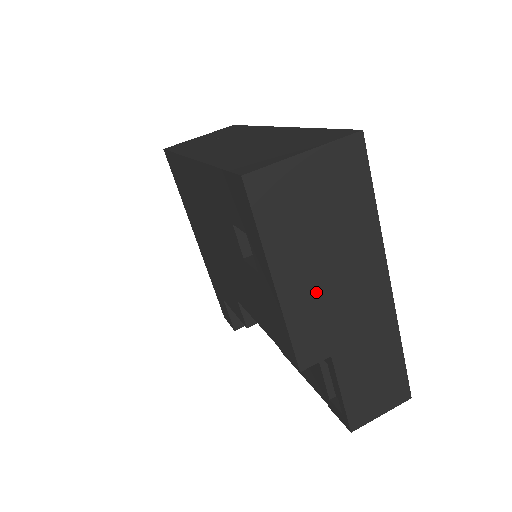
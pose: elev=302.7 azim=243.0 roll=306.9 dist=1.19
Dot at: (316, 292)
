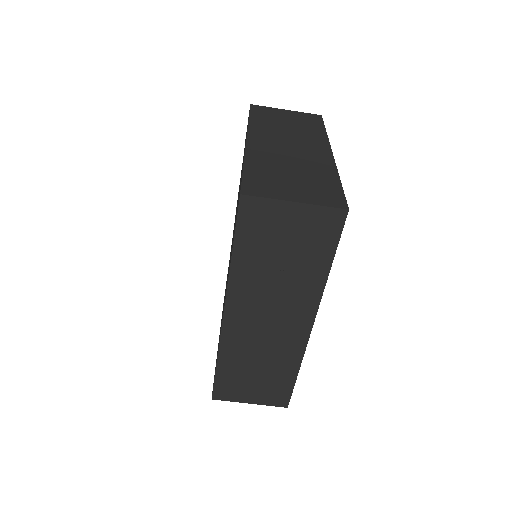
Dot at: occluded
